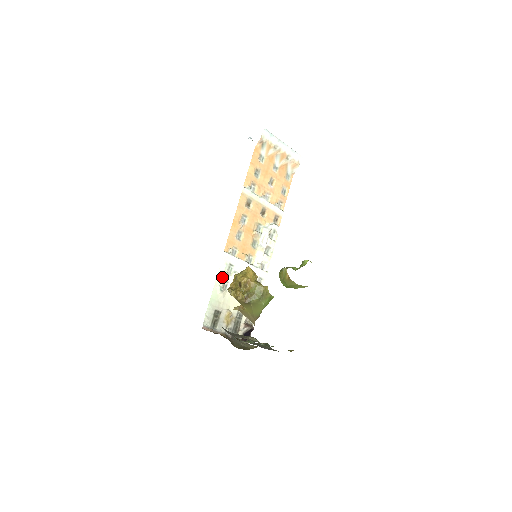
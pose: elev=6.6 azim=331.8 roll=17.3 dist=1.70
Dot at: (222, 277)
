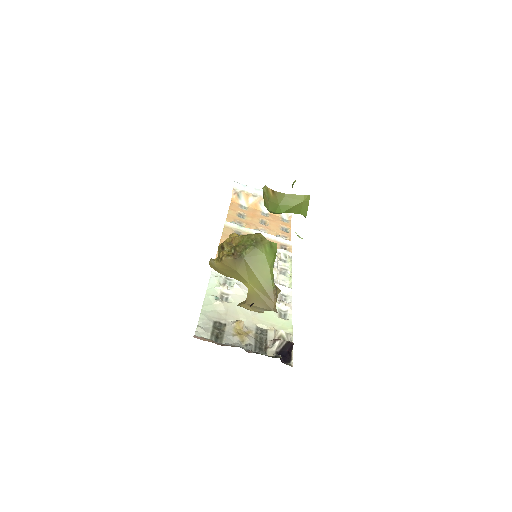
Dot at: (216, 288)
